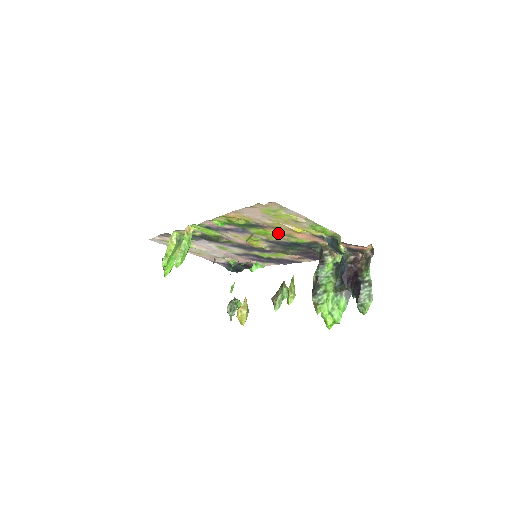
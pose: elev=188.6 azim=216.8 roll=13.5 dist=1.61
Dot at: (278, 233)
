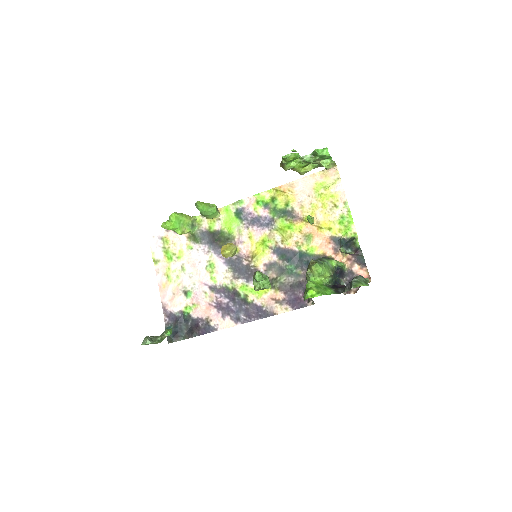
Dot at: (300, 231)
